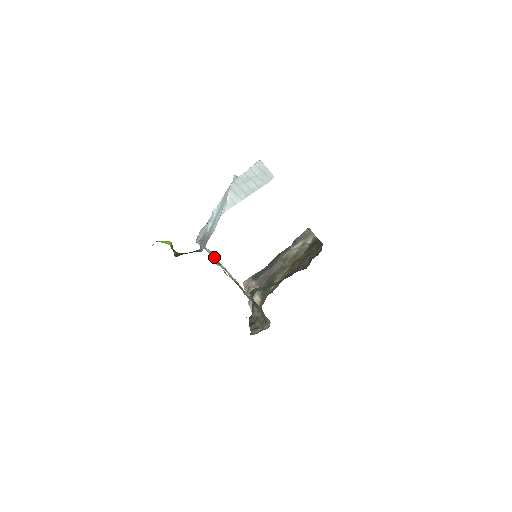
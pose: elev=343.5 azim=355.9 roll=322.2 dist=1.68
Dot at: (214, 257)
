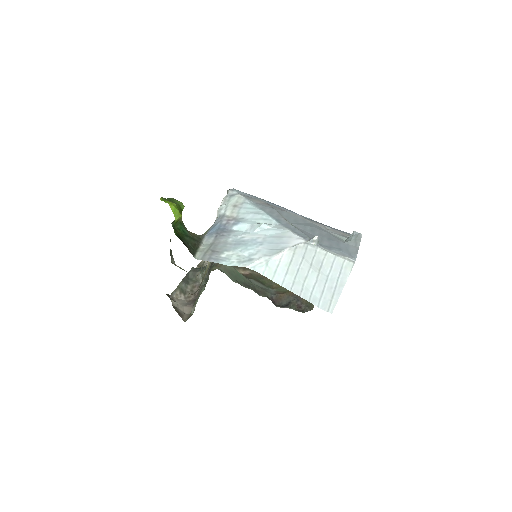
Dot at: occluded
